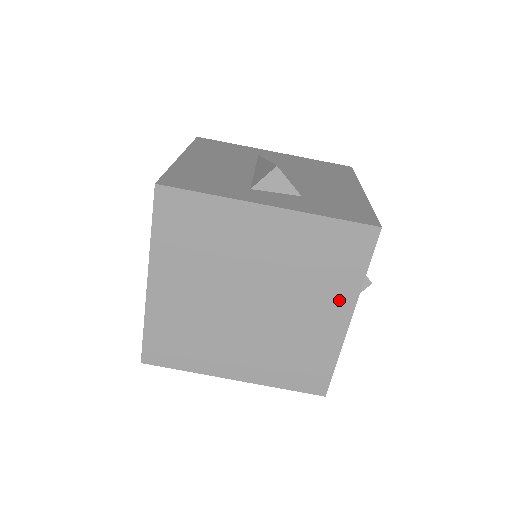
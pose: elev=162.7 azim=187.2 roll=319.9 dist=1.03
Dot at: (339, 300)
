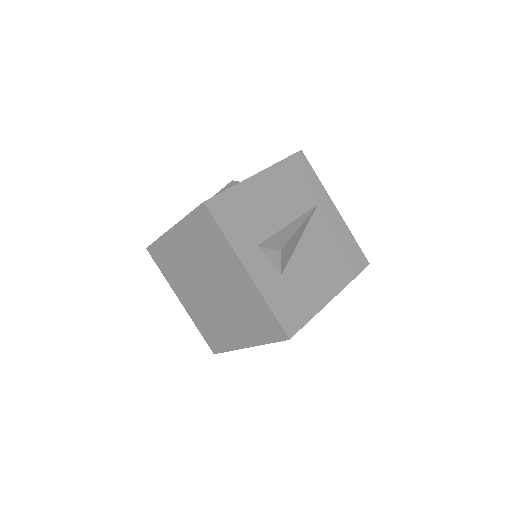
Dot at: (248, 336)
